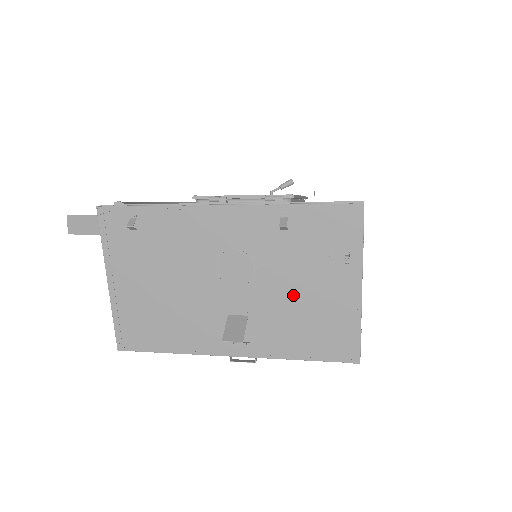
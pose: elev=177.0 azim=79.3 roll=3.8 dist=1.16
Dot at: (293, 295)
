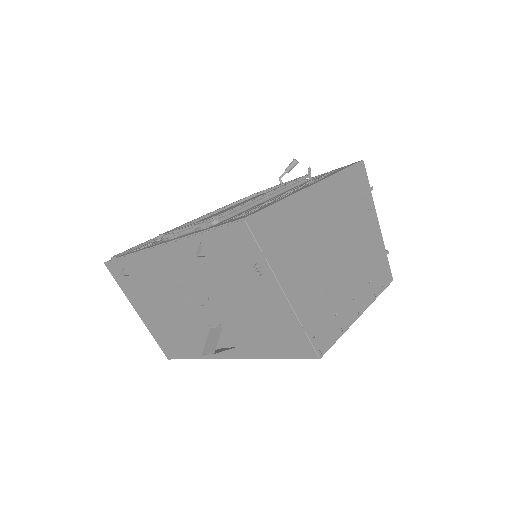
Dot at: (241, 307)
